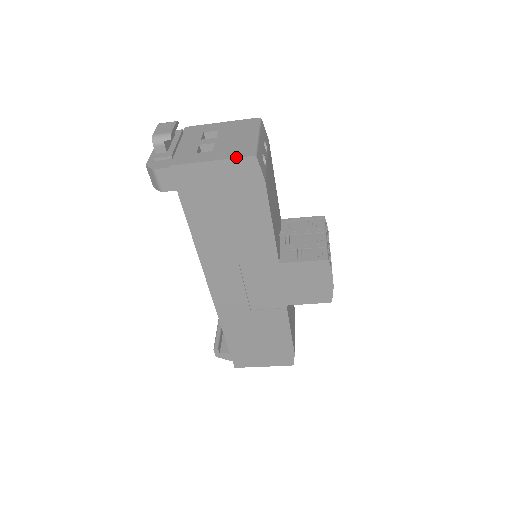
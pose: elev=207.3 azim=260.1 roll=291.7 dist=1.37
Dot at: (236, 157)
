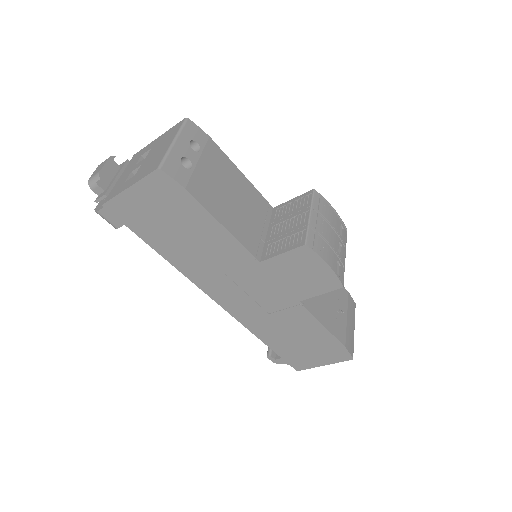
Dot at: (145, 176)
